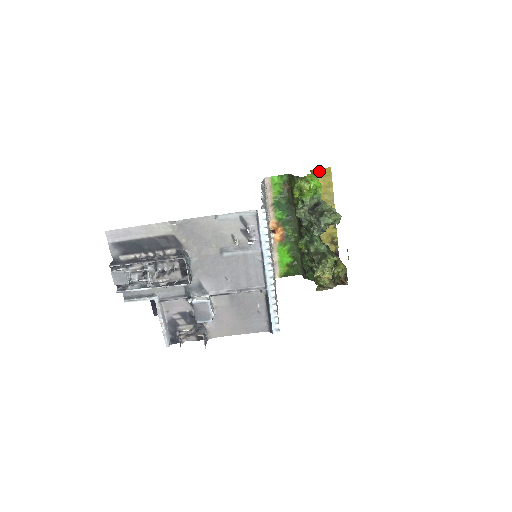
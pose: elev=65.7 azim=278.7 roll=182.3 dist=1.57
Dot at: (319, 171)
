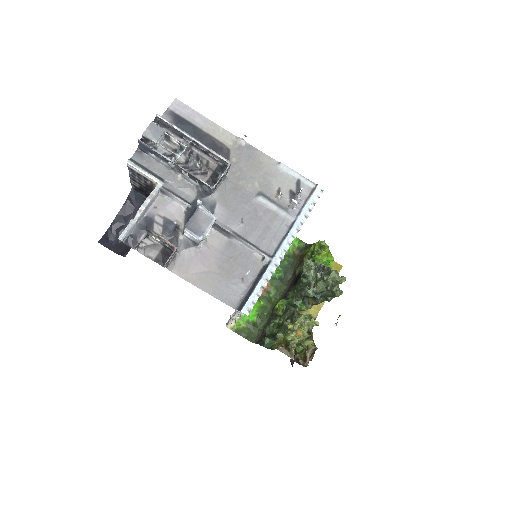
Dot at: occluded
